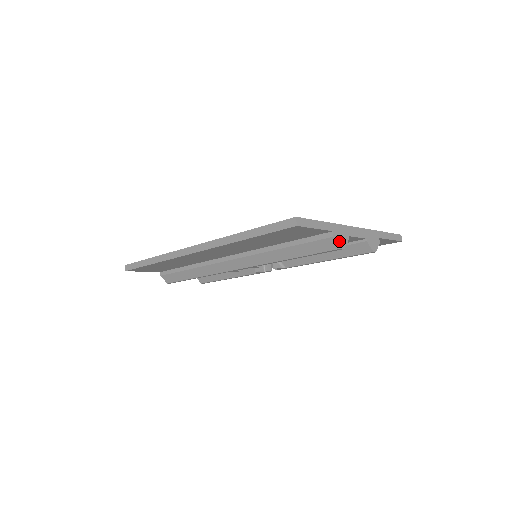
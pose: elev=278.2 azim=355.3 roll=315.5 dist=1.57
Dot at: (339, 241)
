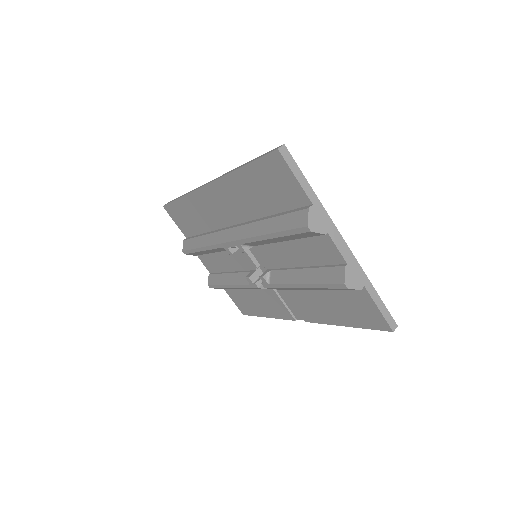
Dot at: (312, 219)
